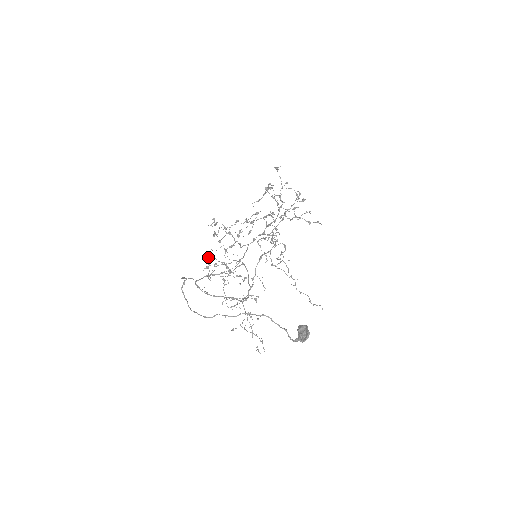
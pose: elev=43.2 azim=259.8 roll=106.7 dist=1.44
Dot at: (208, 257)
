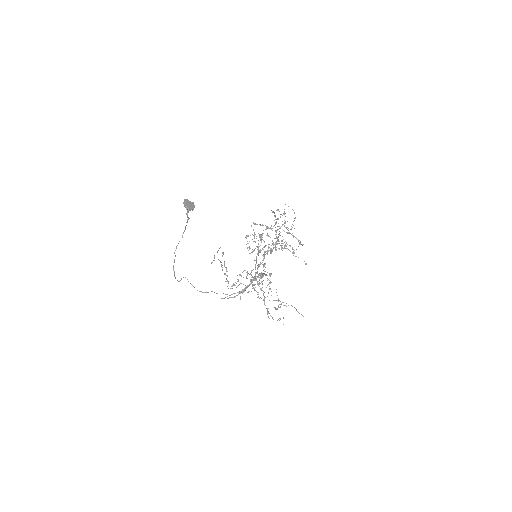
Dot at: occluded
